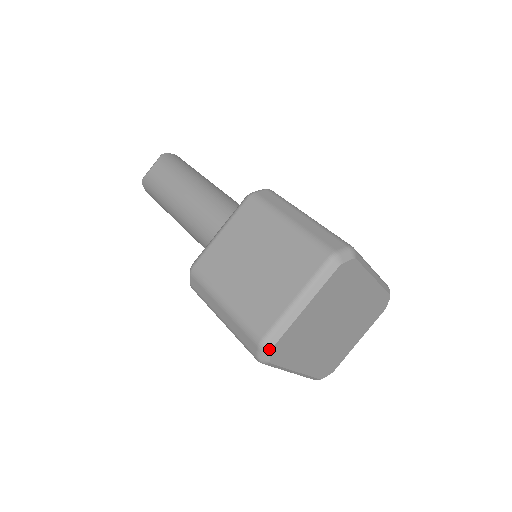
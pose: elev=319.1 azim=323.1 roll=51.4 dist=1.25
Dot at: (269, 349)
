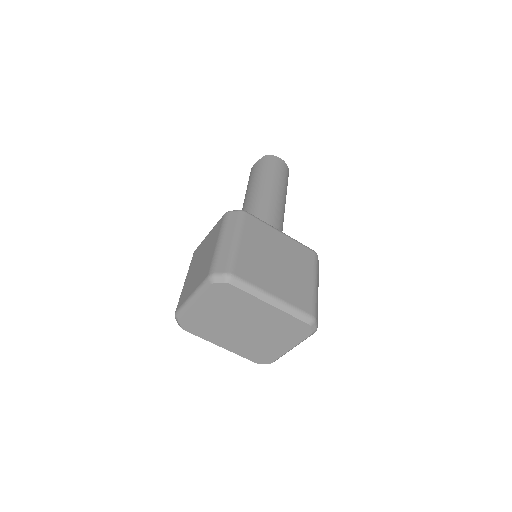
Dot at: (177, 320)
